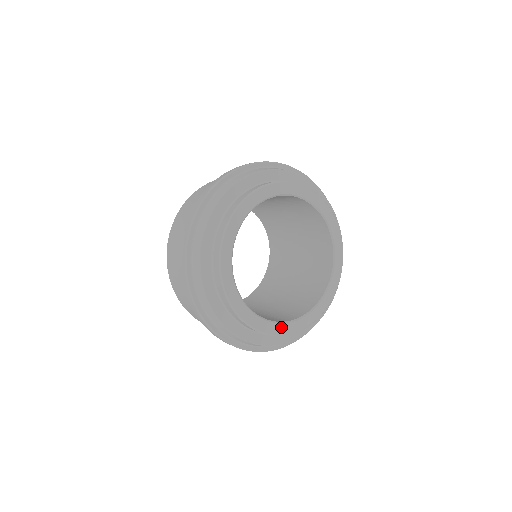
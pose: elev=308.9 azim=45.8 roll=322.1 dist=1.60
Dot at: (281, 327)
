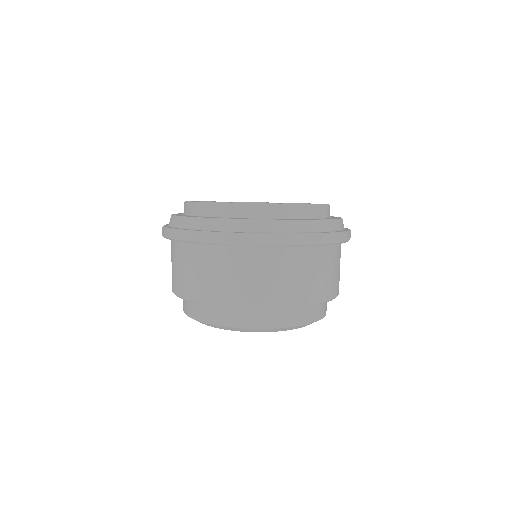
Dot at: occluded
